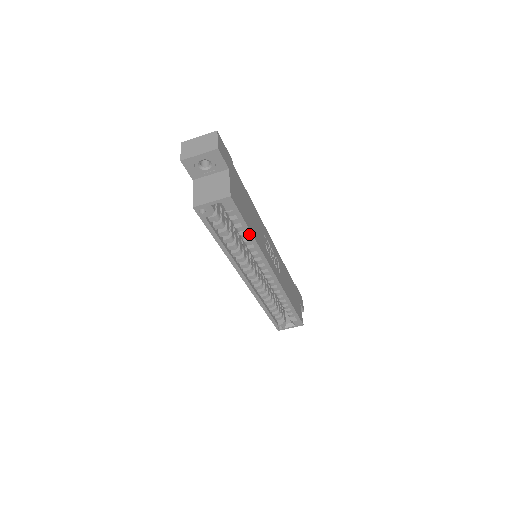
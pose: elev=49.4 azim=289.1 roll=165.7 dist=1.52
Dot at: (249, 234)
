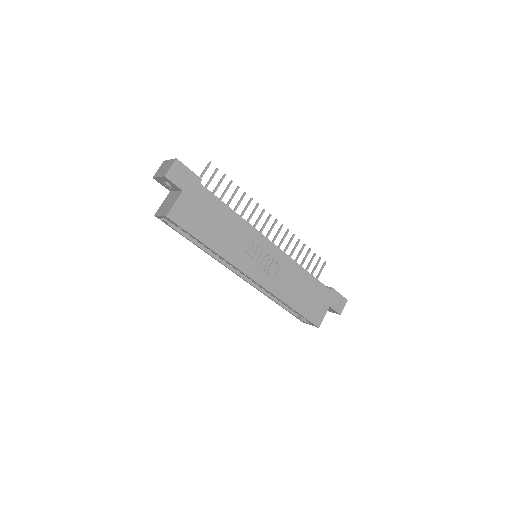
Dot at: (204, 244)
